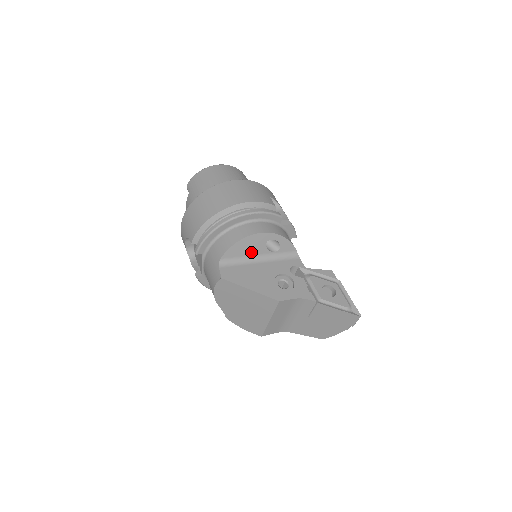
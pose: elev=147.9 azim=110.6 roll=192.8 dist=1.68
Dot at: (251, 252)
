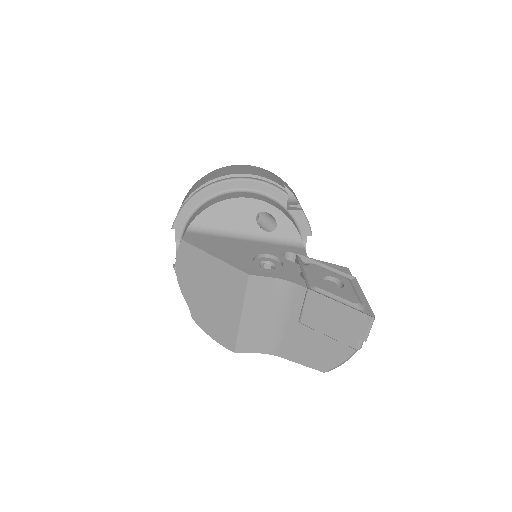
Dot at: (234, 224)
